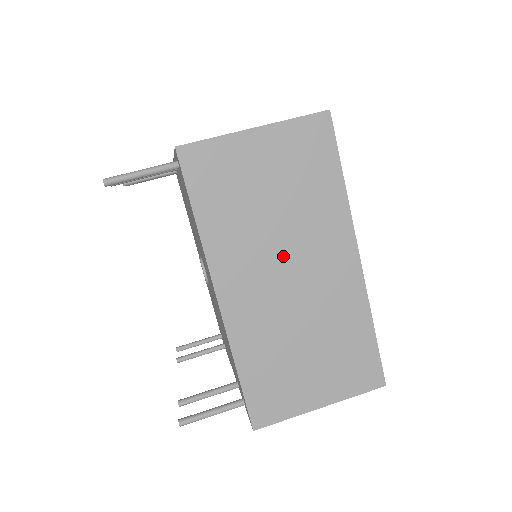
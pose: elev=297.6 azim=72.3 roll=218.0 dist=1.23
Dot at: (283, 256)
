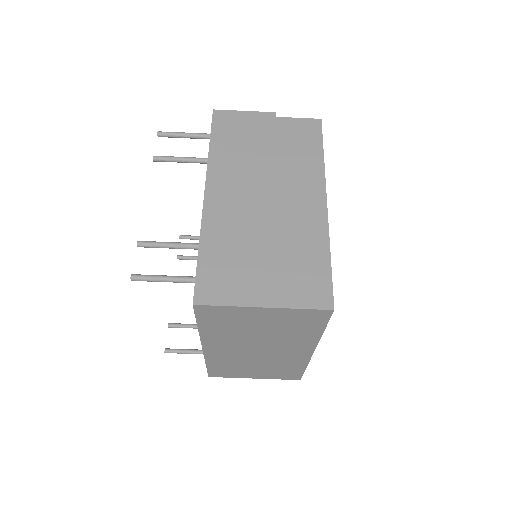
Dot at: (257, 345)
